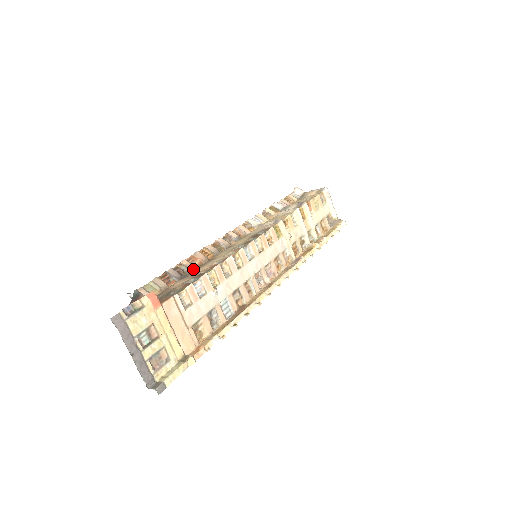
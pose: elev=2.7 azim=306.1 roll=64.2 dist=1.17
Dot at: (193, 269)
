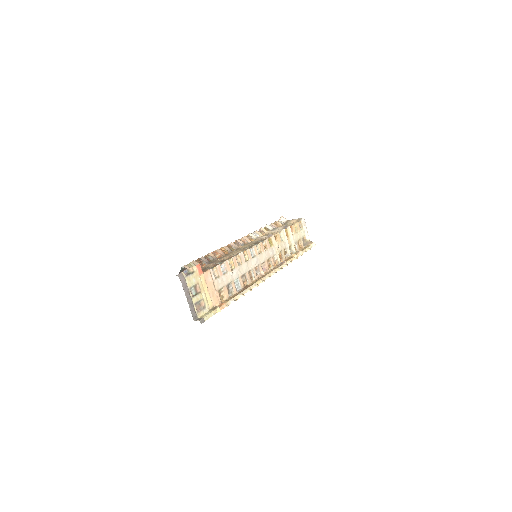
Dot at: (216, 259)
